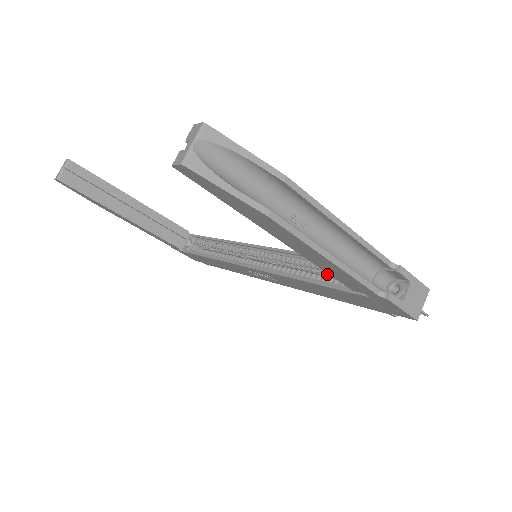
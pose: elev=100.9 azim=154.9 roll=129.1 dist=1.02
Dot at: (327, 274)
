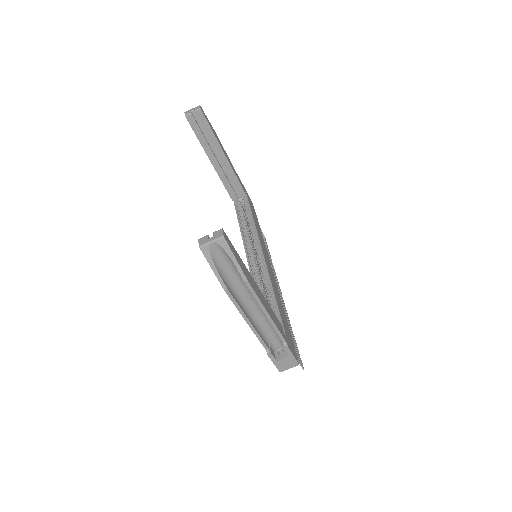
Dot at: occluded
